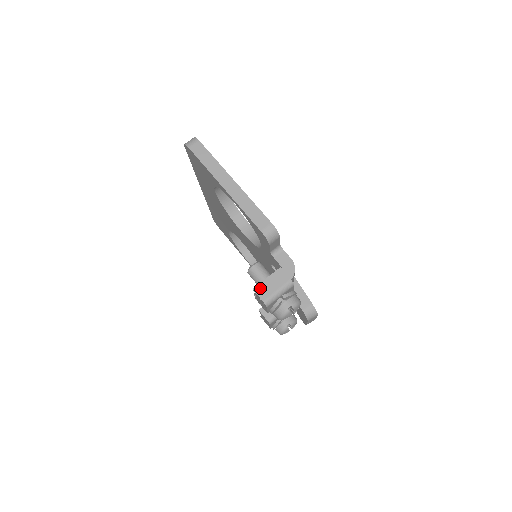
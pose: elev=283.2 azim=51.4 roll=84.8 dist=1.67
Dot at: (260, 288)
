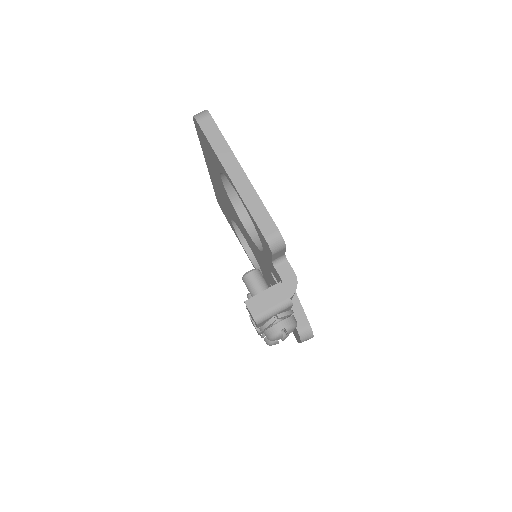
Dot at: (253, 302)
